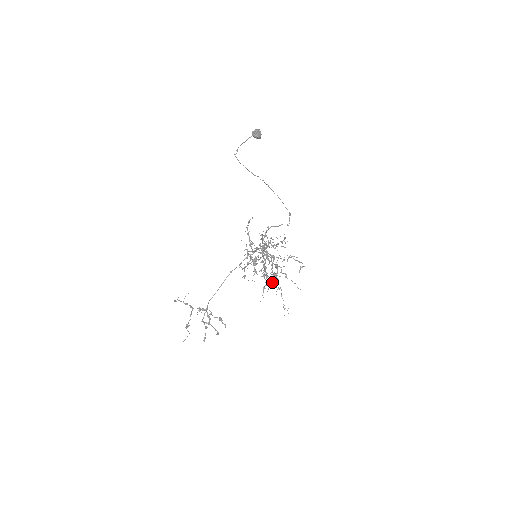
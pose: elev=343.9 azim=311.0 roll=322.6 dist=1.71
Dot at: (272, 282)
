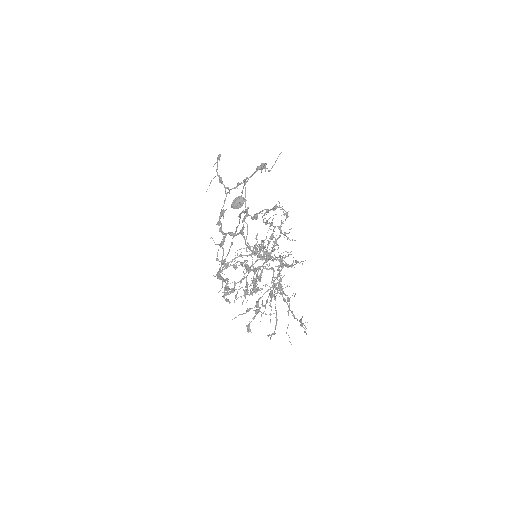
Dot at: (263, 306)
